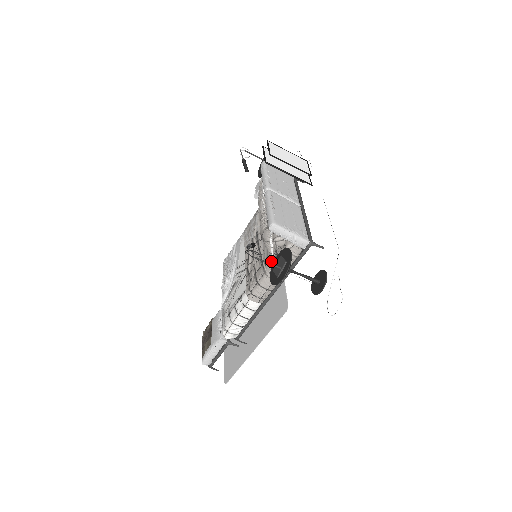
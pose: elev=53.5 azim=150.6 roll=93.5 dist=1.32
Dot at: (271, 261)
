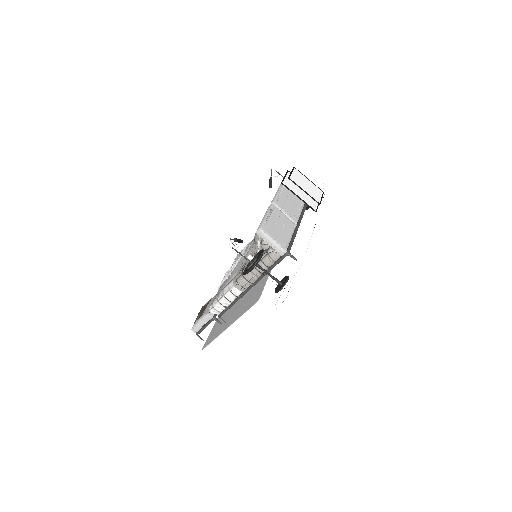
Dot at: (249, 256)
